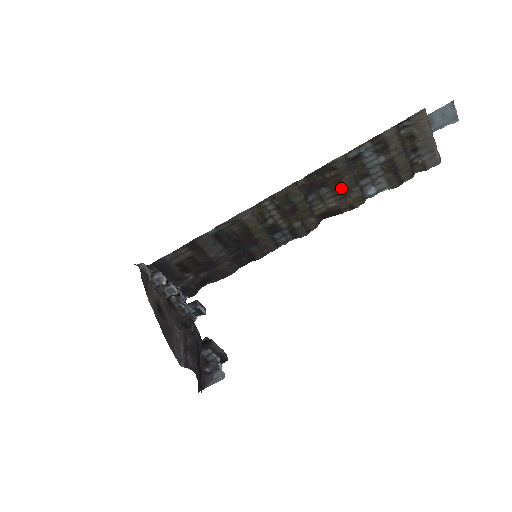
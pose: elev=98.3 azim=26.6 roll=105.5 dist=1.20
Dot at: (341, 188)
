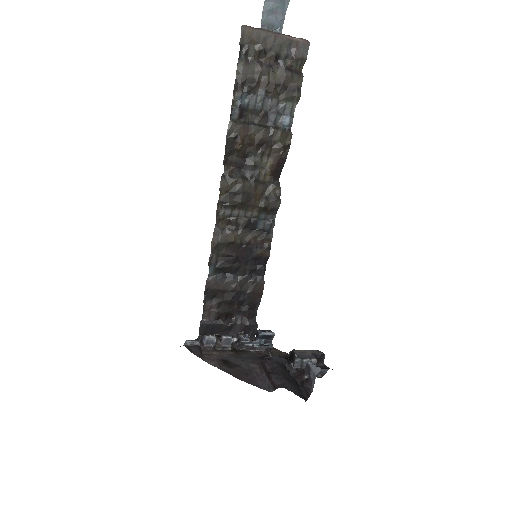
Dot at: (260, 144)
